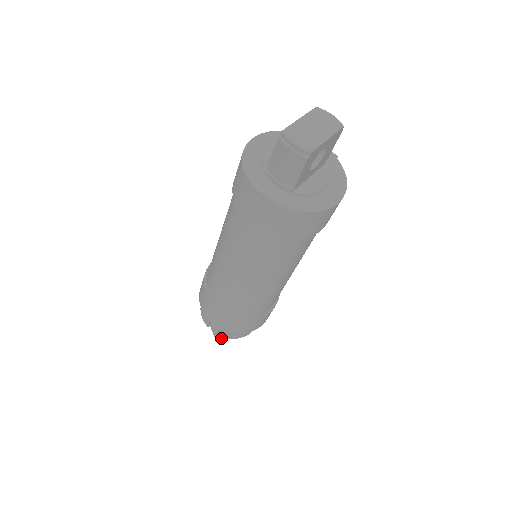
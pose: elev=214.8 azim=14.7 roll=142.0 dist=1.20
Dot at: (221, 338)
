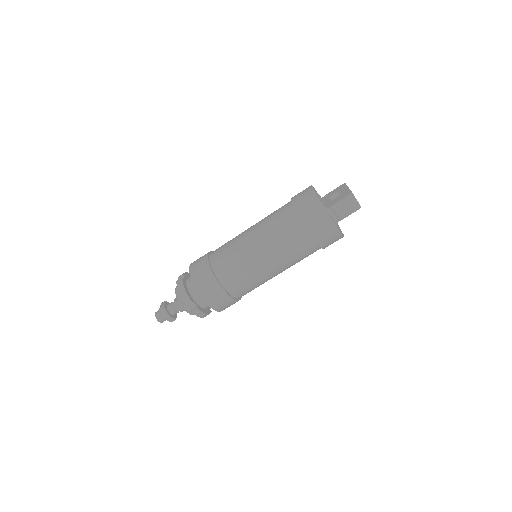
Dot at: (168, 320)
